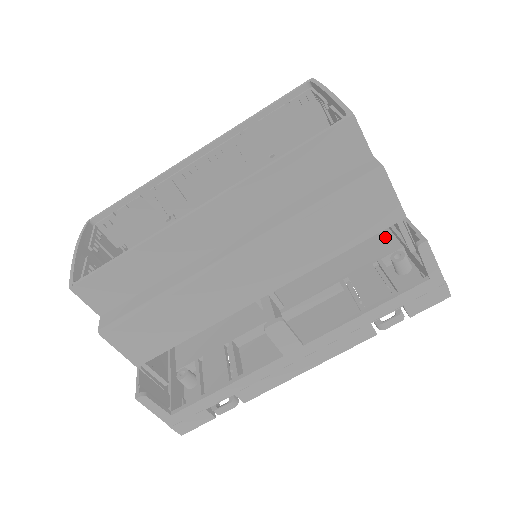
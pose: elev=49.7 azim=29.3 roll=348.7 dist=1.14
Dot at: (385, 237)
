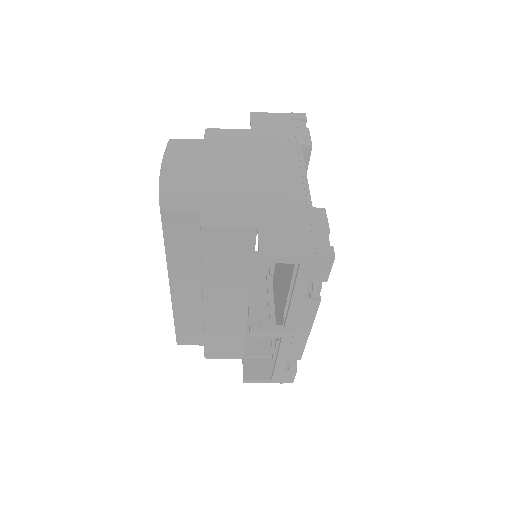
Dot at: occluded
